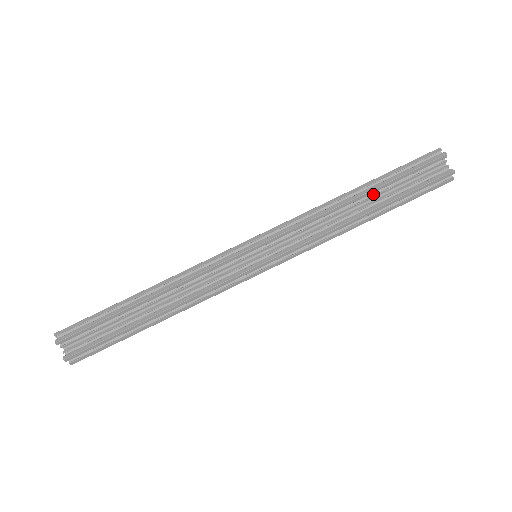
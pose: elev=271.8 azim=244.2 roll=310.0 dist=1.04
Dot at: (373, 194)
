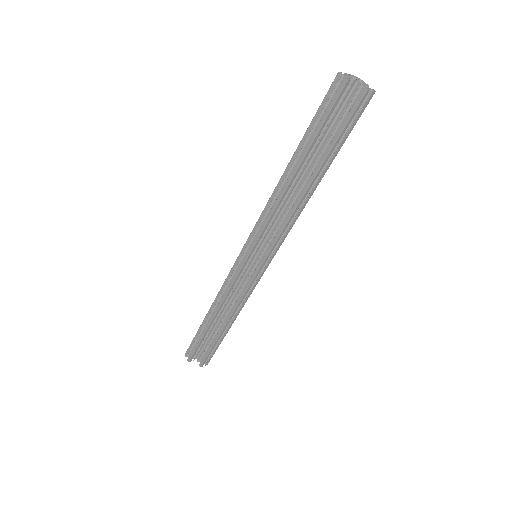
Dot at: (307, 159)
